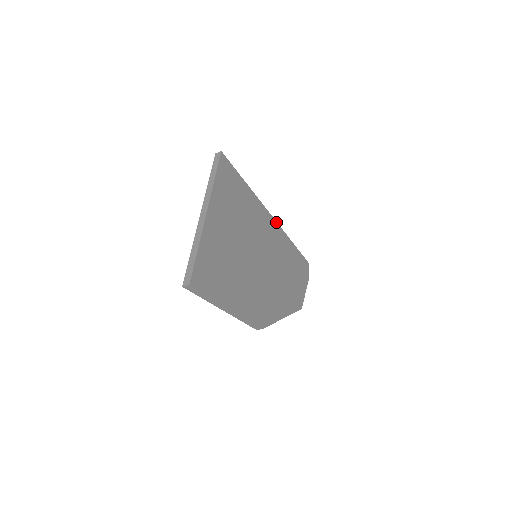
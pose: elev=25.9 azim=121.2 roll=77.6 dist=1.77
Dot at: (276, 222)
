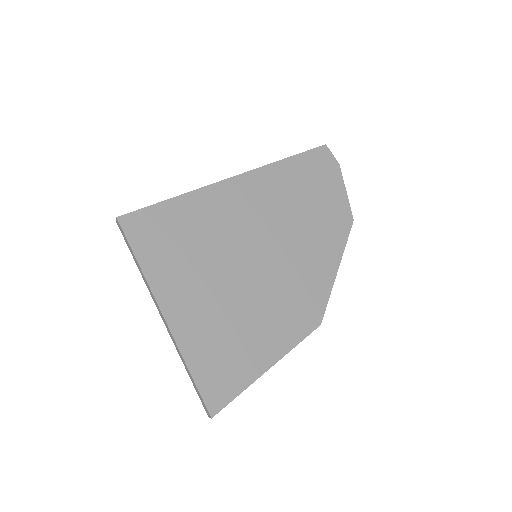
Dot at: (248, 172)
